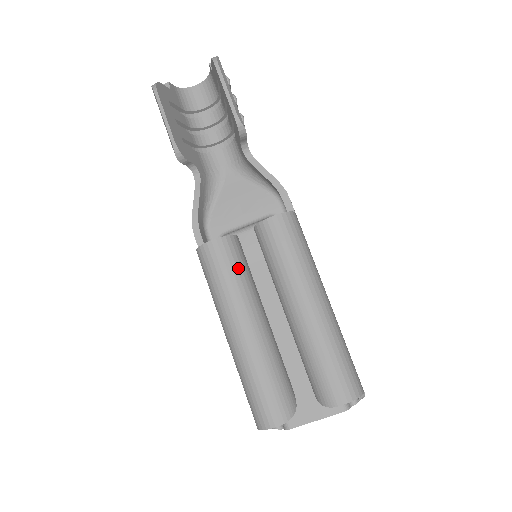
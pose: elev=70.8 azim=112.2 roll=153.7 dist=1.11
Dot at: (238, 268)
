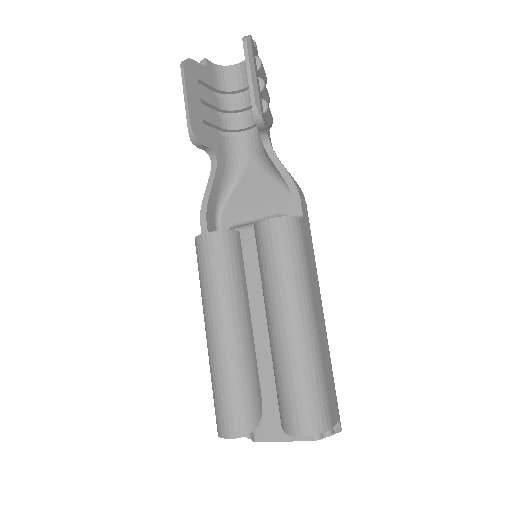
Dot at: (228, 266)
